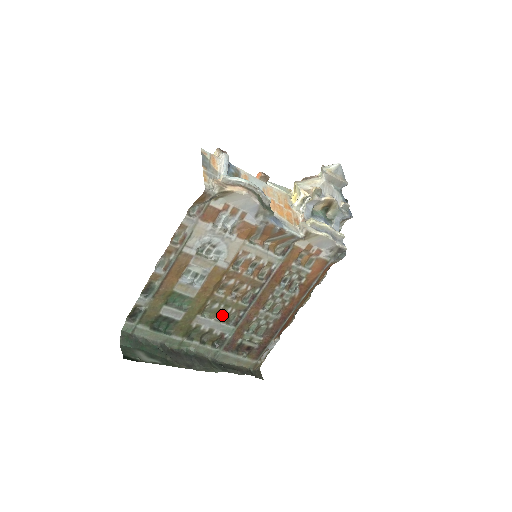
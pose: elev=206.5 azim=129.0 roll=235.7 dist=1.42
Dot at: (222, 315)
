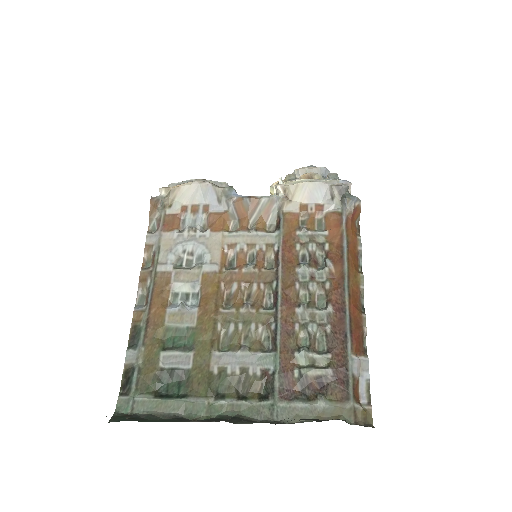
Dot at: (249, 342)
